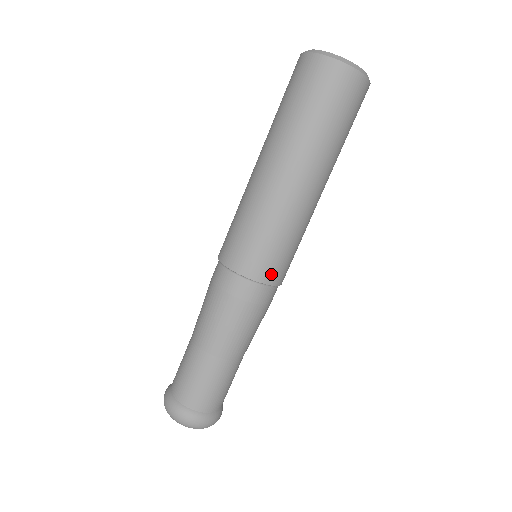
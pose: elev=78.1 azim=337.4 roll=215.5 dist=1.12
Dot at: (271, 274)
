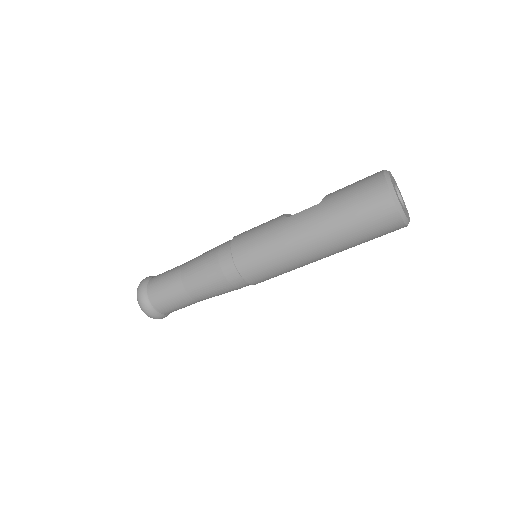
Dot at: occluded
